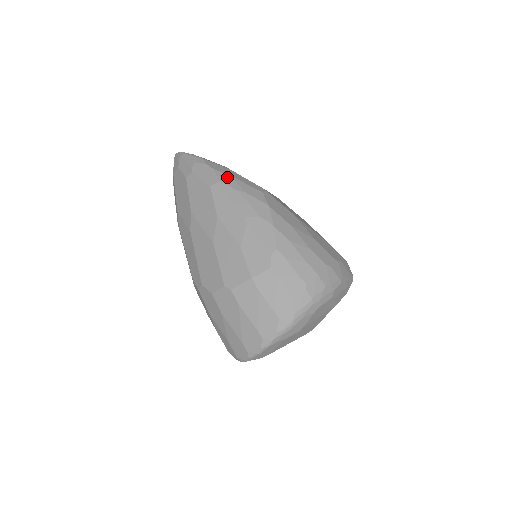
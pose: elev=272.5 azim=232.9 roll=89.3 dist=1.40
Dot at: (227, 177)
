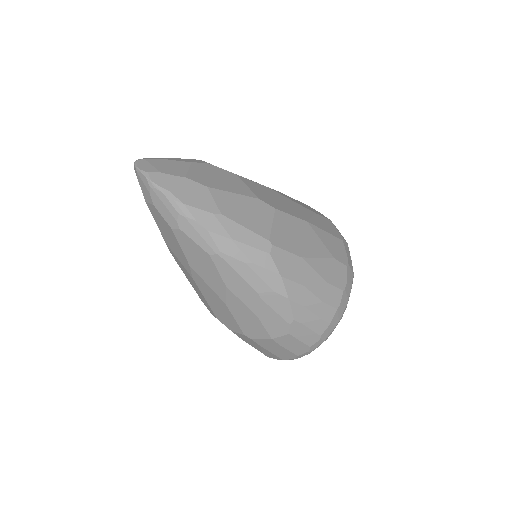
Dot at: (227, 242)
